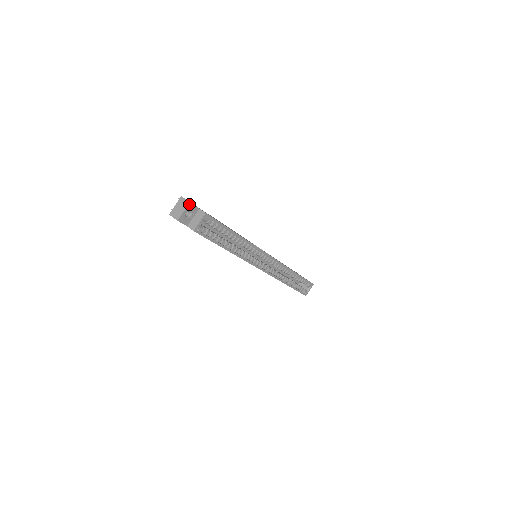
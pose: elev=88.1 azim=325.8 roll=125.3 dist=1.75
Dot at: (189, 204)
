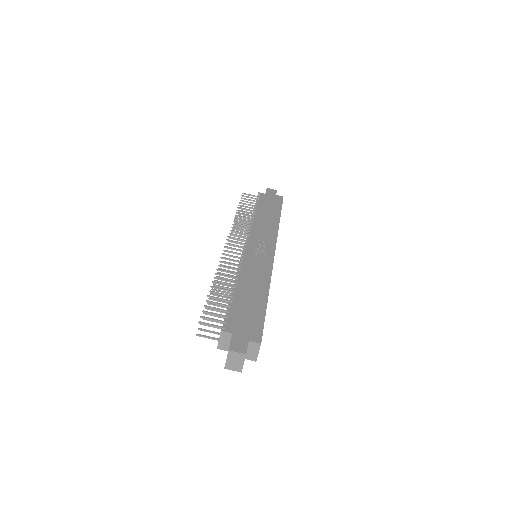
Dot at: (245, 355)
